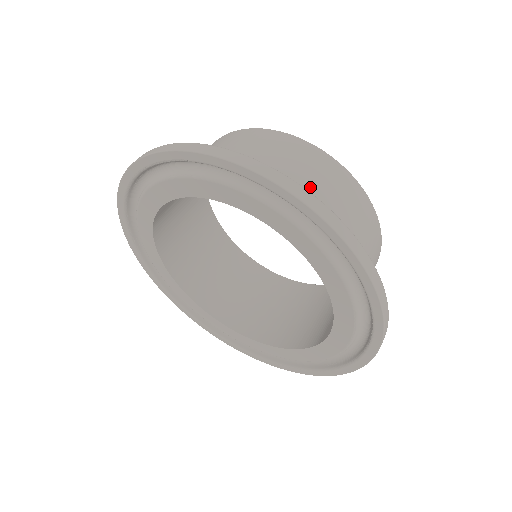
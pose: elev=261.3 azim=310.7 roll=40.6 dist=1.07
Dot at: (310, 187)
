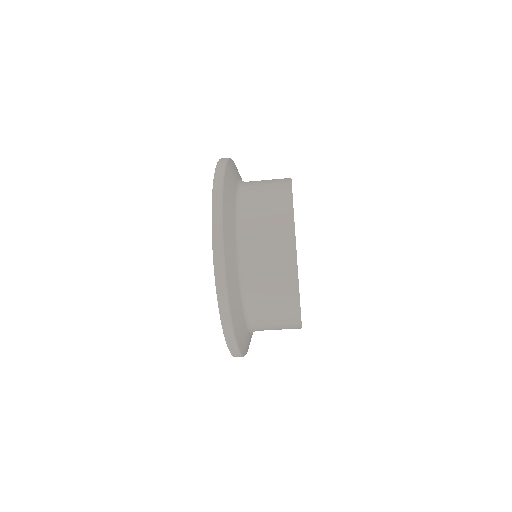
Dot at: (265, 313)
